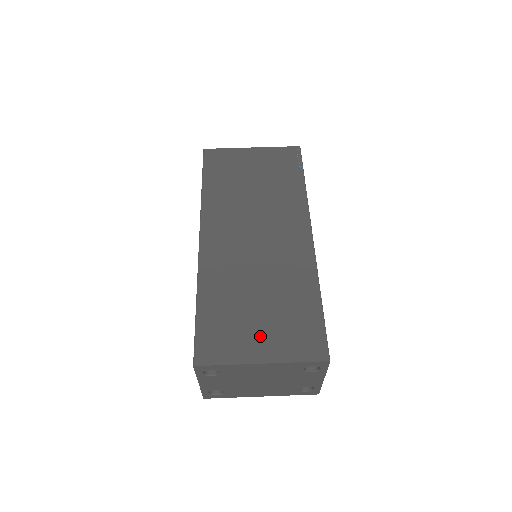
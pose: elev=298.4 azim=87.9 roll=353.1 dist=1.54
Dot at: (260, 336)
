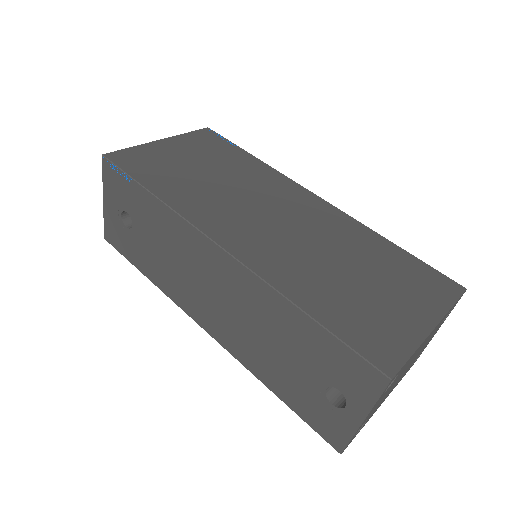
Dot at: (400, 304)
